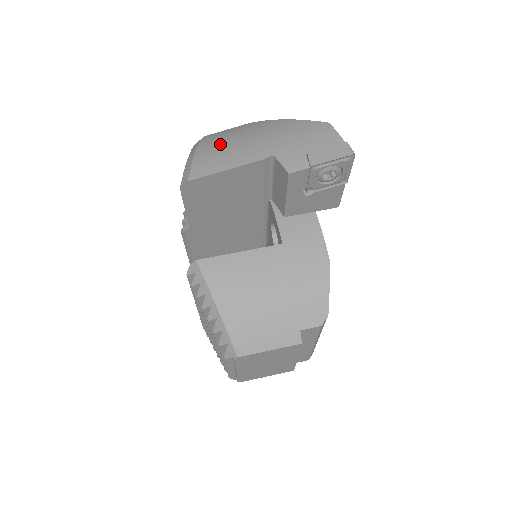
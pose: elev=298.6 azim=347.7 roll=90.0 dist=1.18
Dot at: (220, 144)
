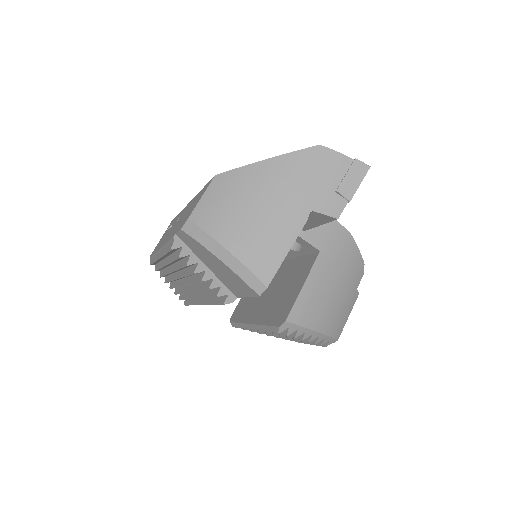
Dot at: (245, 229)
